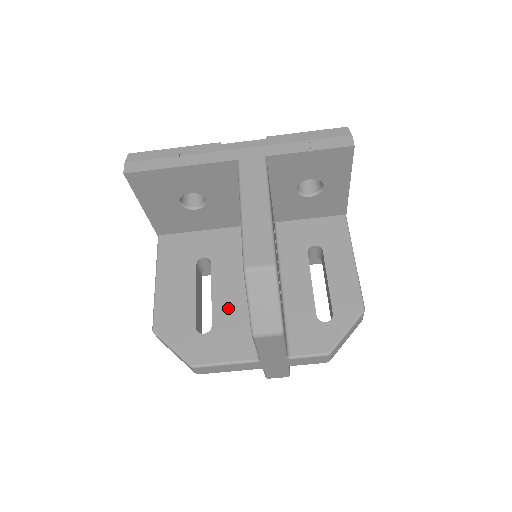
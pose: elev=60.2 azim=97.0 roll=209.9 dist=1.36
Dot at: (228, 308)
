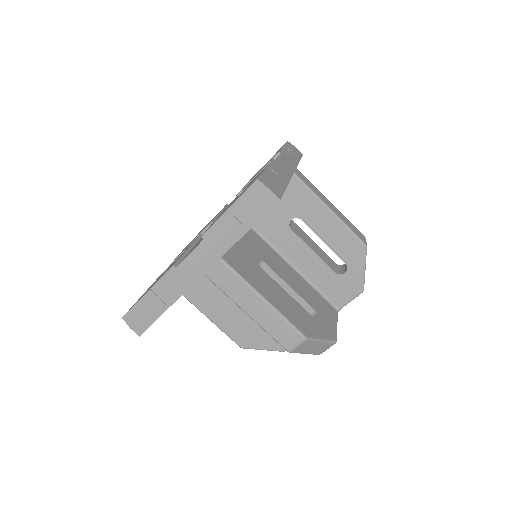
Dot at: occluded
